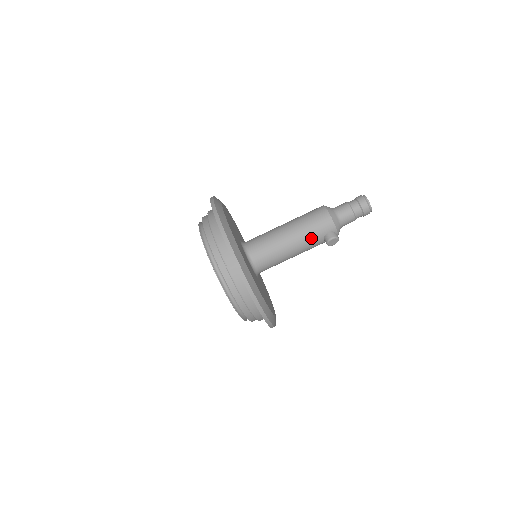
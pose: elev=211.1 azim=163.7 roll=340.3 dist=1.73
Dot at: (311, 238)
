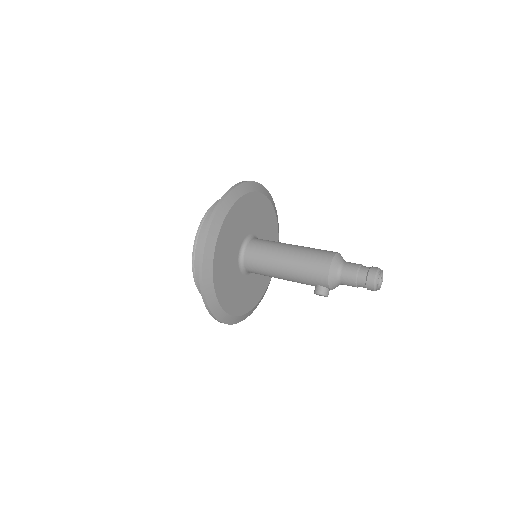
Dot at: (302, 280)
